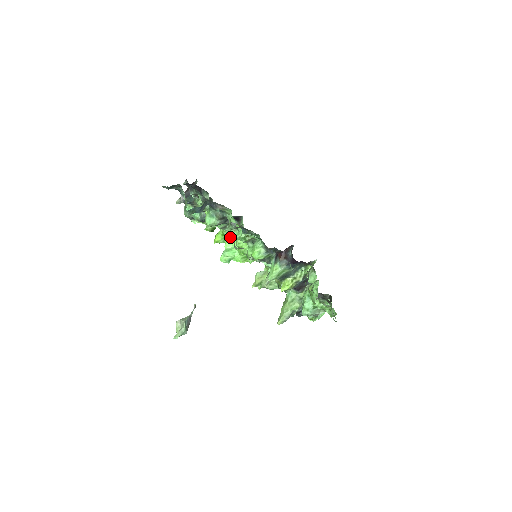
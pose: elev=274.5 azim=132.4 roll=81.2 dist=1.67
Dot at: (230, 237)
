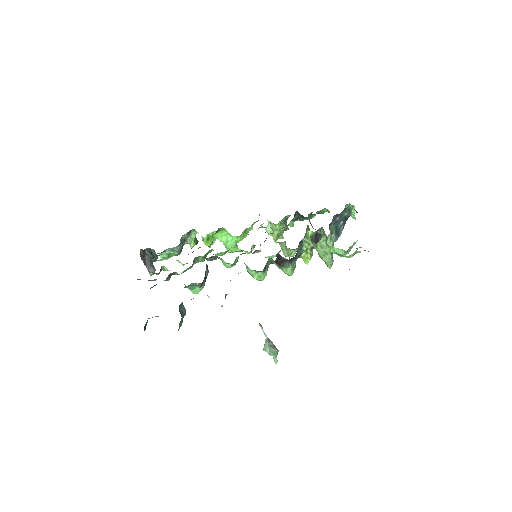
Dot at: (214, 233)
